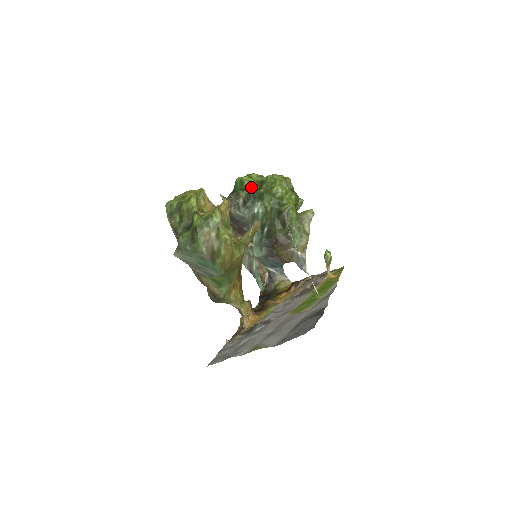
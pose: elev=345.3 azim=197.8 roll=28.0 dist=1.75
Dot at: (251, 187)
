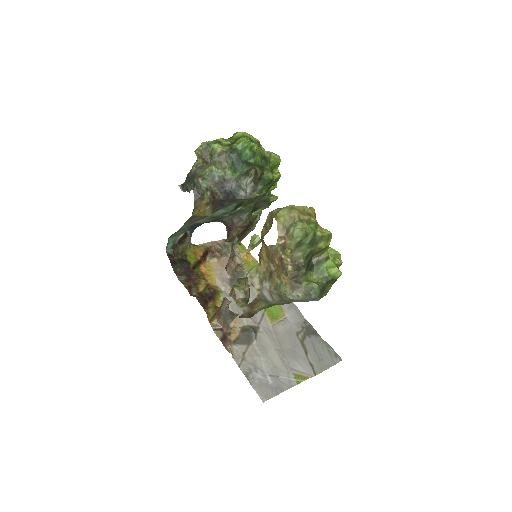
Dot at: (260, 163)
